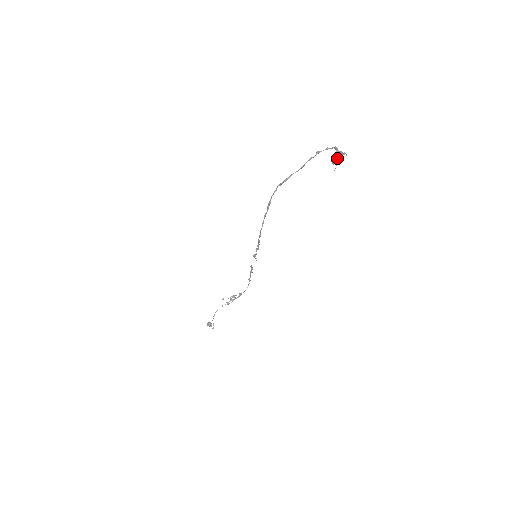
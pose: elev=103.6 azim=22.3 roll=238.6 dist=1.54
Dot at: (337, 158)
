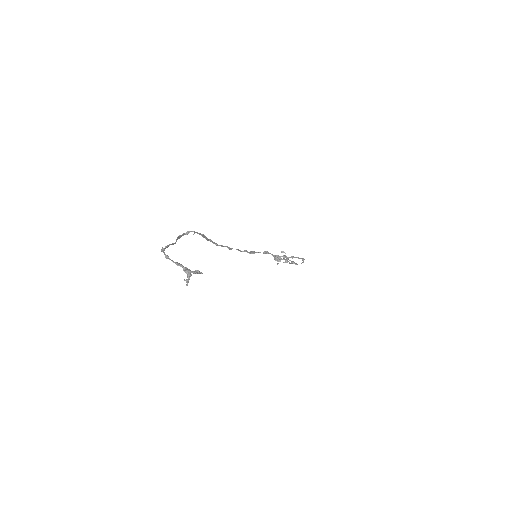
Dot at: occluded
